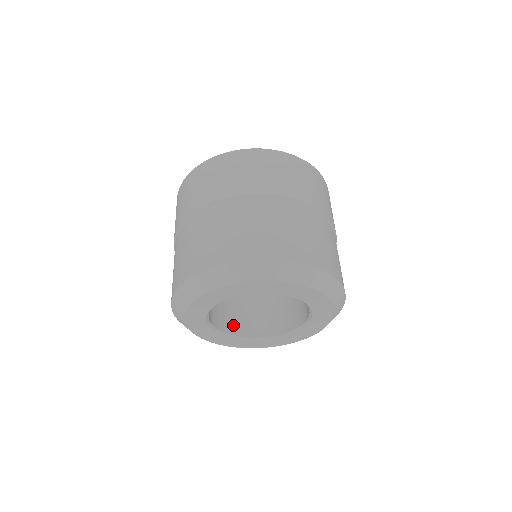
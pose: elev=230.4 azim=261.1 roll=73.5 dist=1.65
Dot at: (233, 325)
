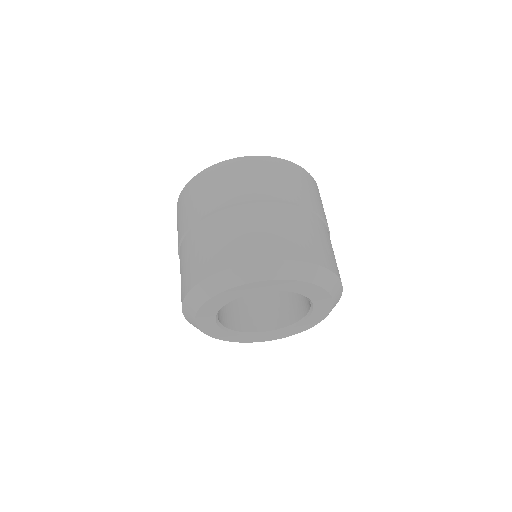
Dot at: (229, 319)
